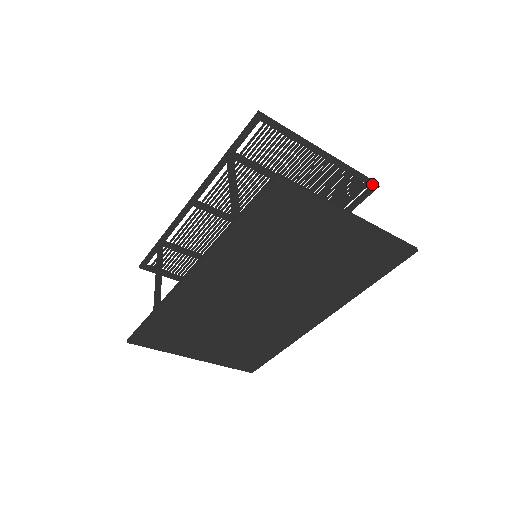
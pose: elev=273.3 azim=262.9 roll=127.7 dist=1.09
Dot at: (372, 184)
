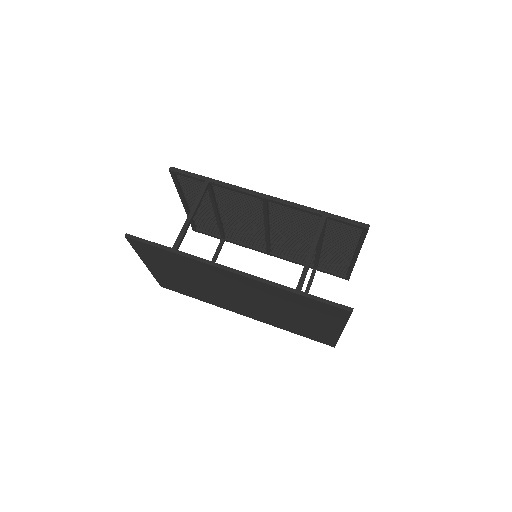
Dot at: (348, 277)
